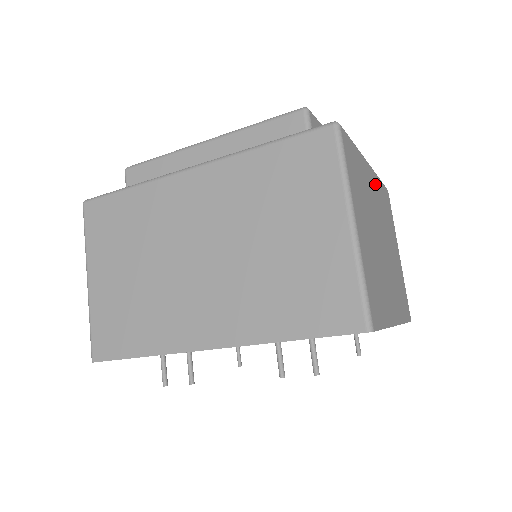
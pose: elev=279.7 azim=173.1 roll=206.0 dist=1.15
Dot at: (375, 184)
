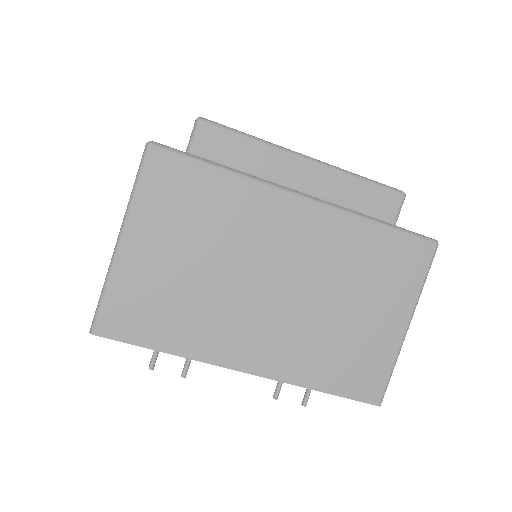
Dot at: occluded
